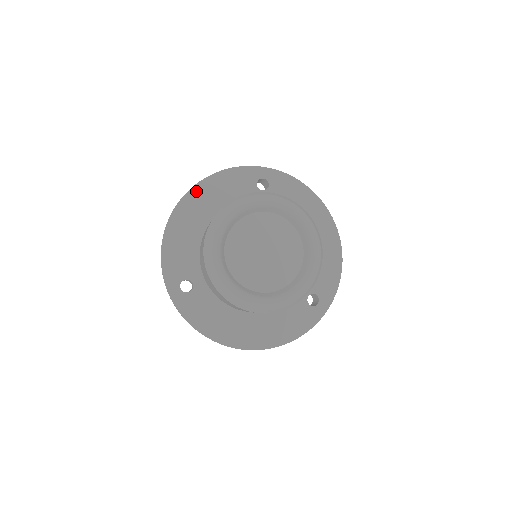
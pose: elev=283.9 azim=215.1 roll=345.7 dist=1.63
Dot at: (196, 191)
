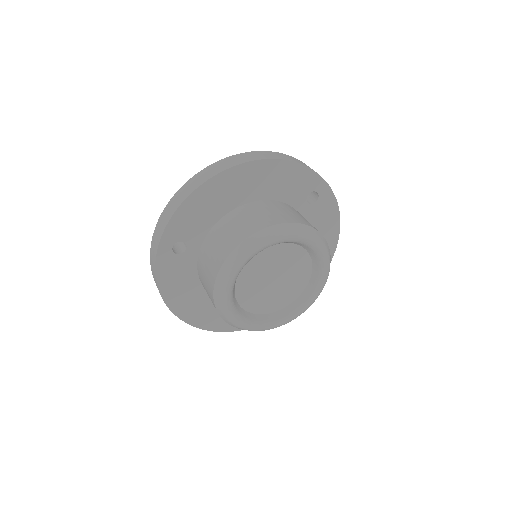
Dot at: (258, 166)
